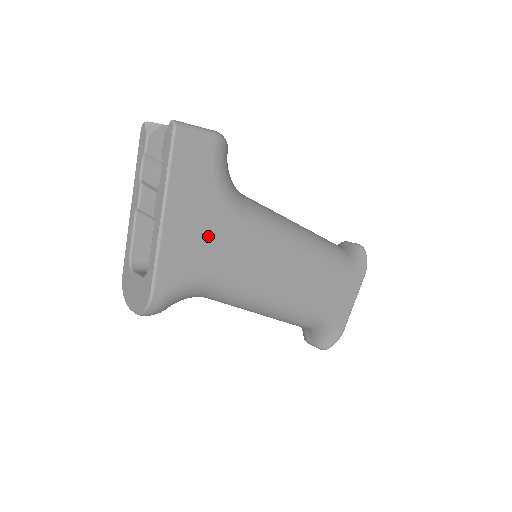
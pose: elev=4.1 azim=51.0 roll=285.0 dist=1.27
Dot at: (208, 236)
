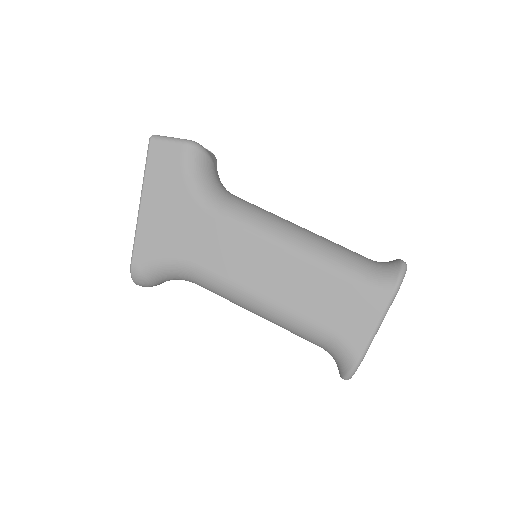
Dot at: (178, 224)
